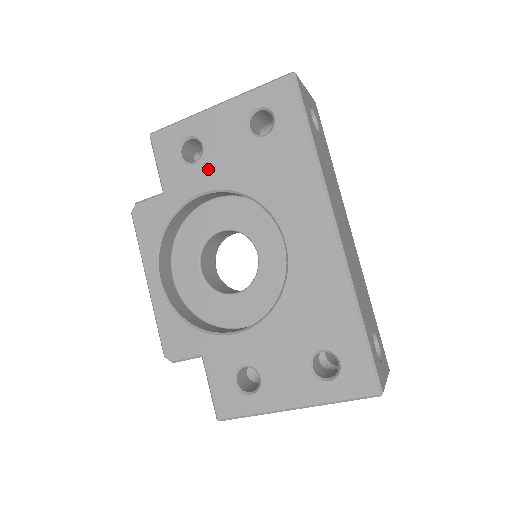
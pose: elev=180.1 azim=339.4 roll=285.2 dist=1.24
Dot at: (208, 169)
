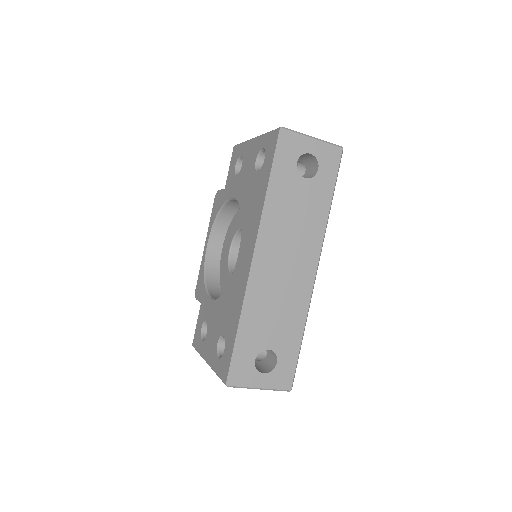
Dot at: (238, 183)
